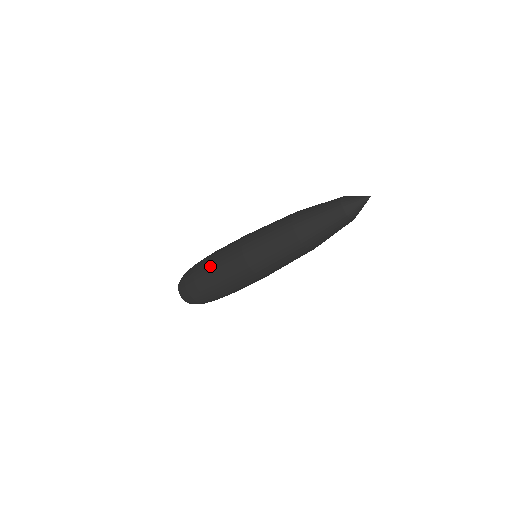
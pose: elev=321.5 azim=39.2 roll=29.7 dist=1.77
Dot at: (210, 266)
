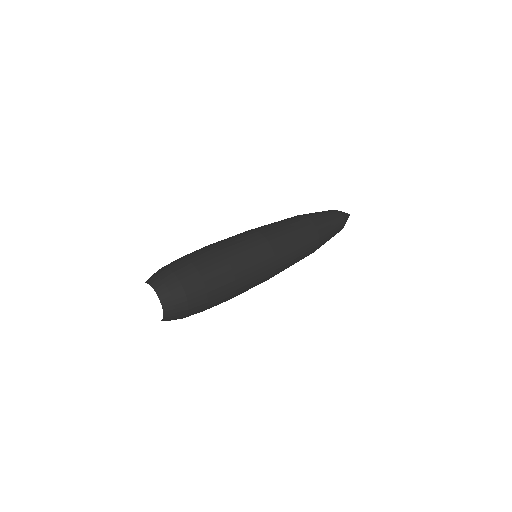
Dot at: (216, 247)
